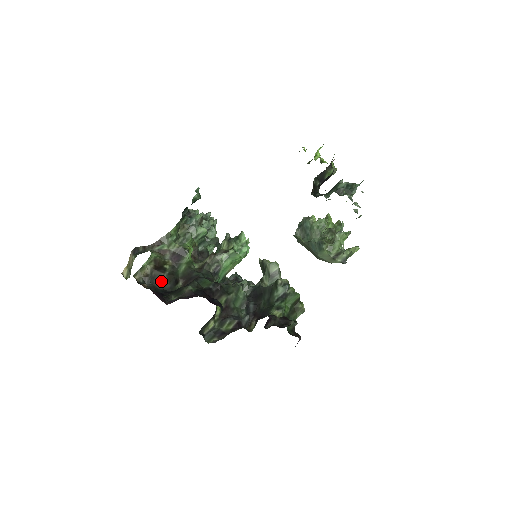
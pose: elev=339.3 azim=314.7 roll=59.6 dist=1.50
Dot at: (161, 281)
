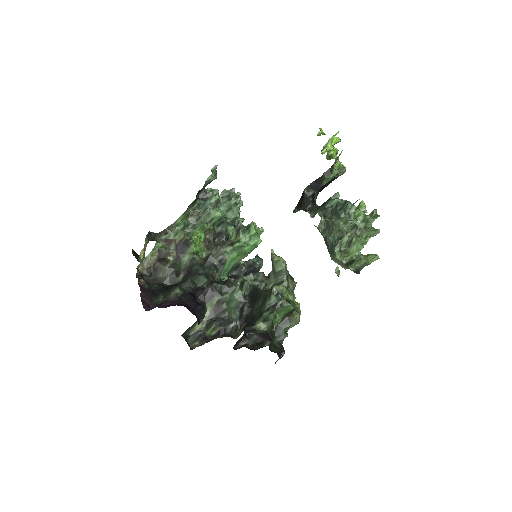
Dot at: (162, 274)
